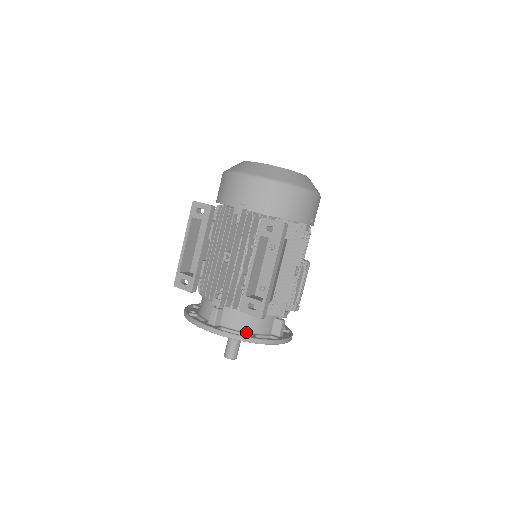
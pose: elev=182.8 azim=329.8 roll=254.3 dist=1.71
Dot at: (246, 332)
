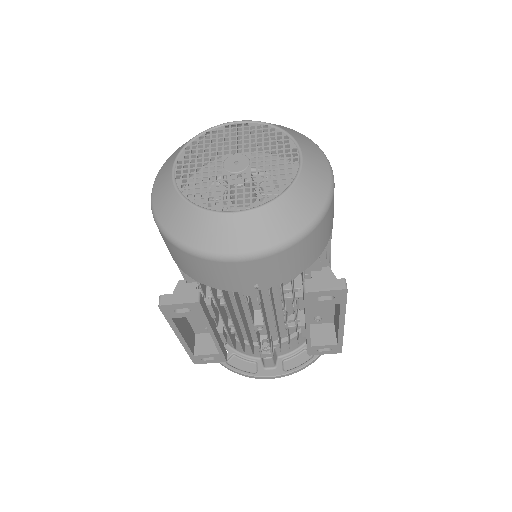
Dot at: occluded
